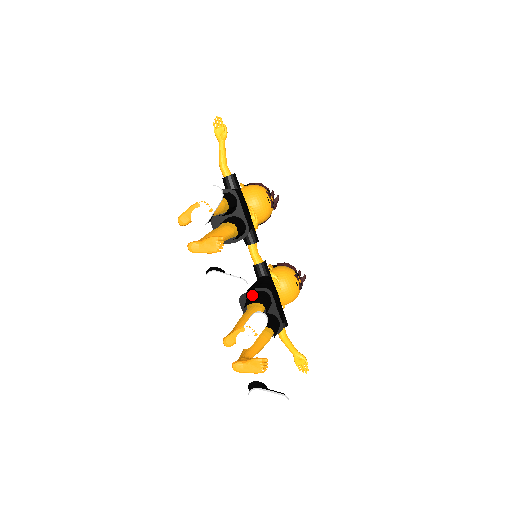
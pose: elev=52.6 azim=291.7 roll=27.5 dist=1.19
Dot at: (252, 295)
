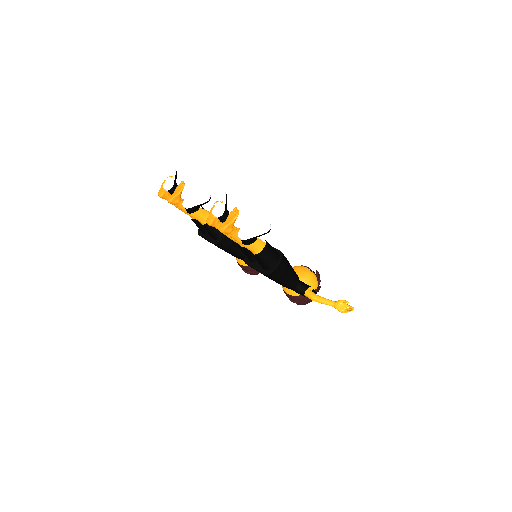
Dot at: occluded
